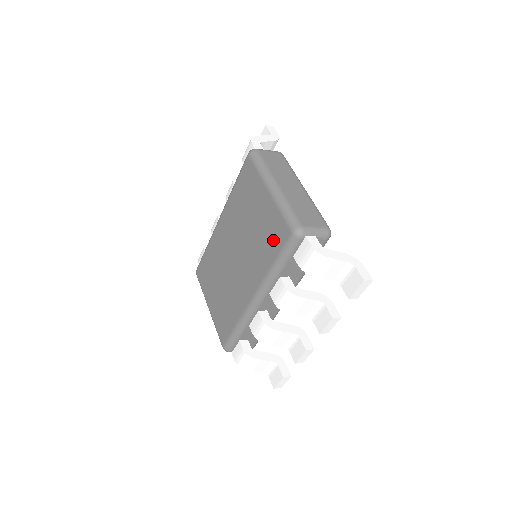
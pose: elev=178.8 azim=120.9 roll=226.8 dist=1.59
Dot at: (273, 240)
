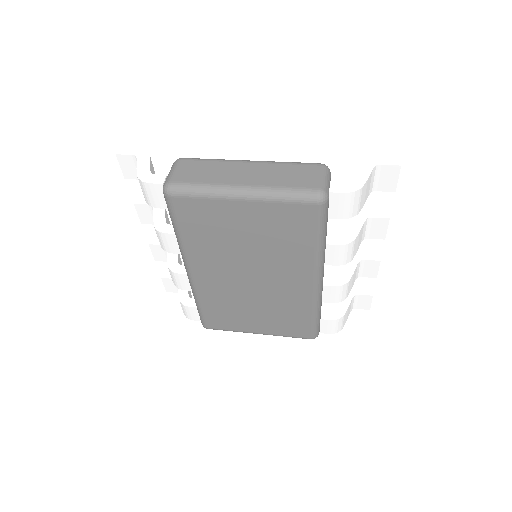
Dot at: (296, 229)
